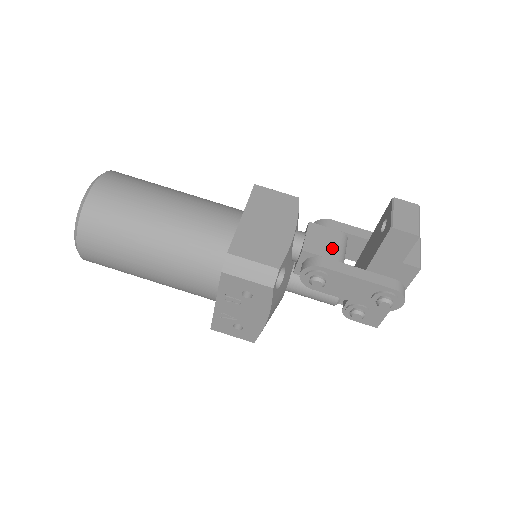
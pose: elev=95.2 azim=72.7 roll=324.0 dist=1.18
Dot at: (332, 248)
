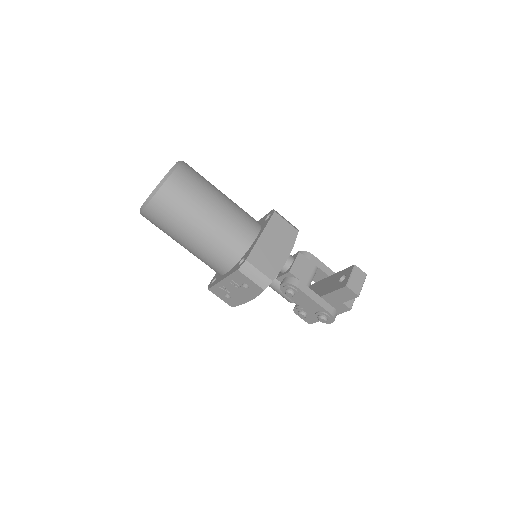
Dot at: (307, 276)
